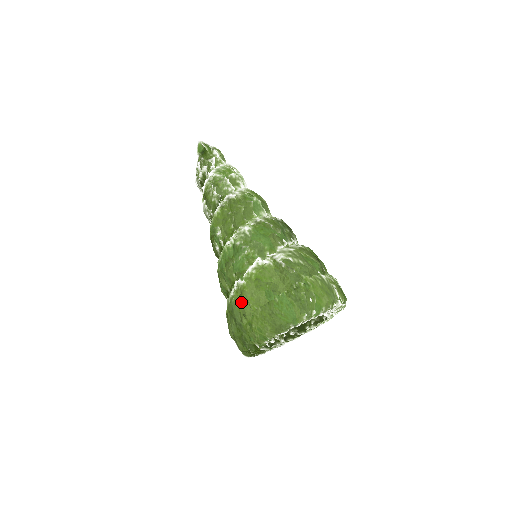
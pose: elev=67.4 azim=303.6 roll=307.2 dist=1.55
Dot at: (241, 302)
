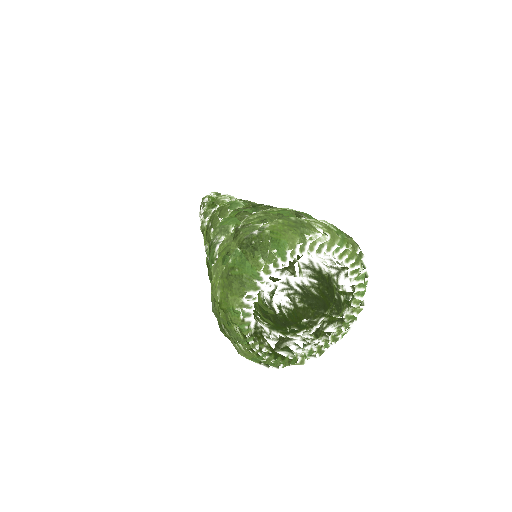
Dot at: (211, 289)
